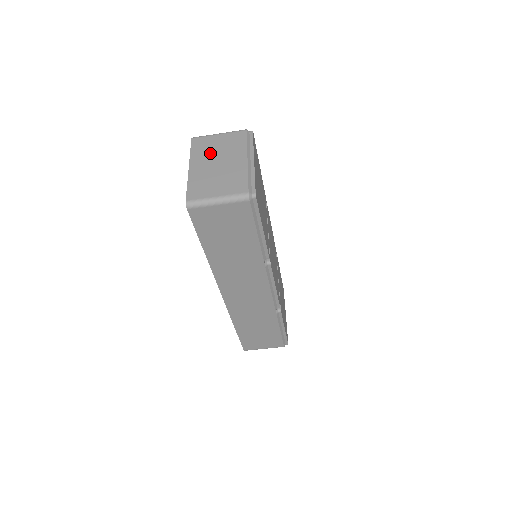
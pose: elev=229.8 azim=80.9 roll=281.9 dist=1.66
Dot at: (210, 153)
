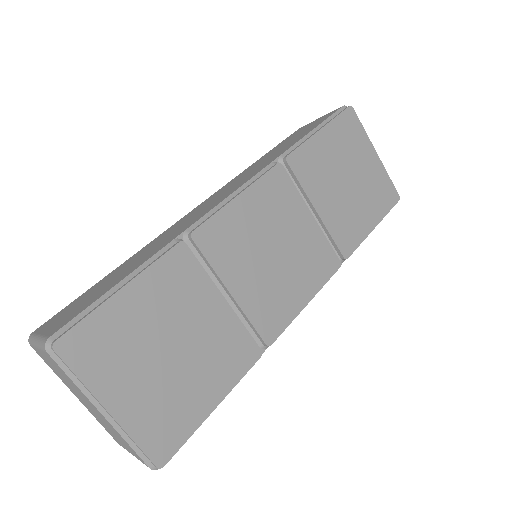
Dot at: (66, 383)
